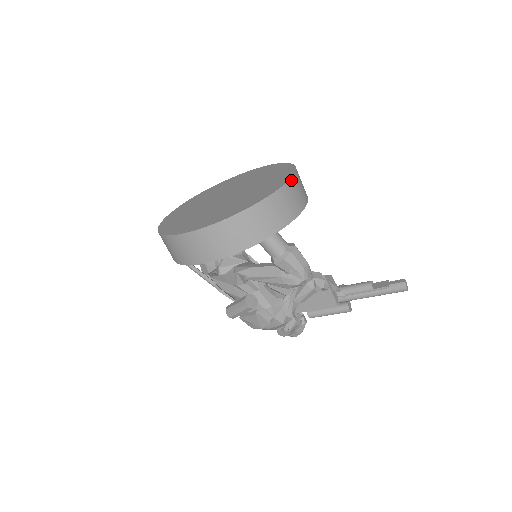
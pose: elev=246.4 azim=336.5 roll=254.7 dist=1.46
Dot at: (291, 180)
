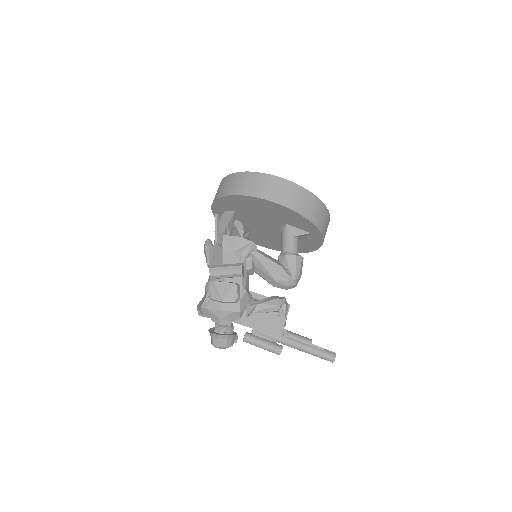
Dot at: occluded
